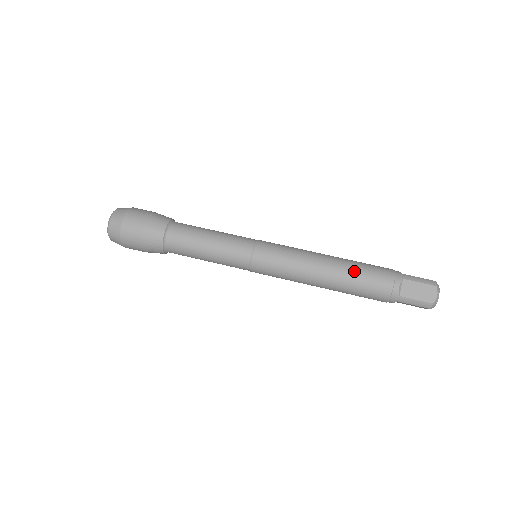
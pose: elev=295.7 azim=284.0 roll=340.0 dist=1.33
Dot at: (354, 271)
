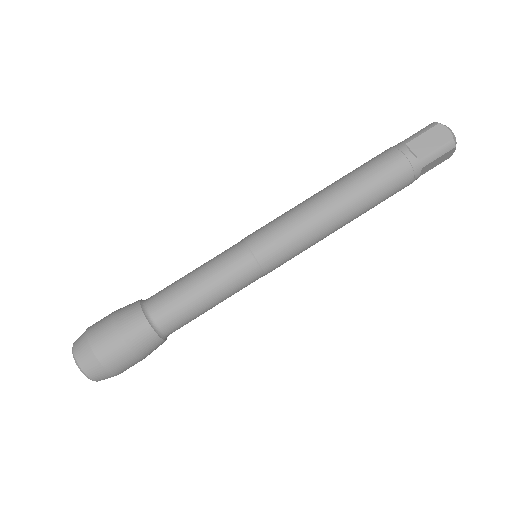
Dot at: (373, 204)
